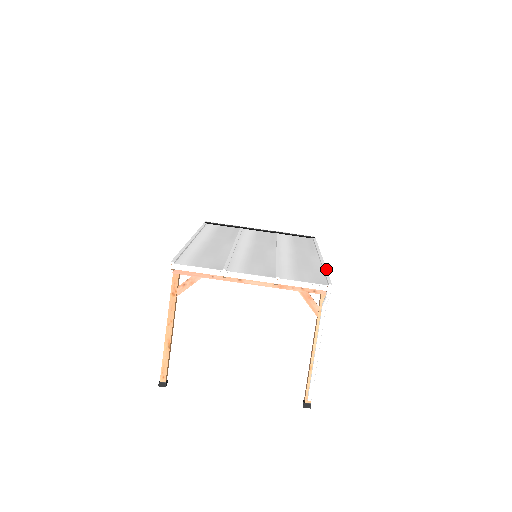
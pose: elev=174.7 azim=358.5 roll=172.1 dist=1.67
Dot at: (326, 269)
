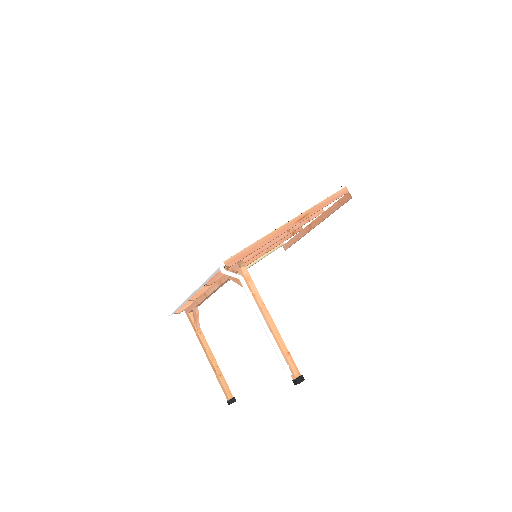
Dot at: (256, 238)
